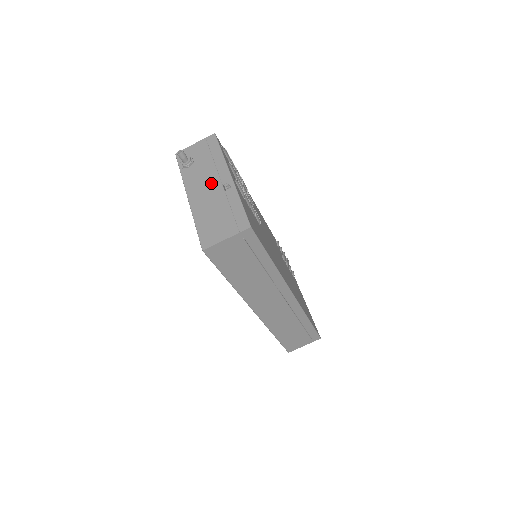
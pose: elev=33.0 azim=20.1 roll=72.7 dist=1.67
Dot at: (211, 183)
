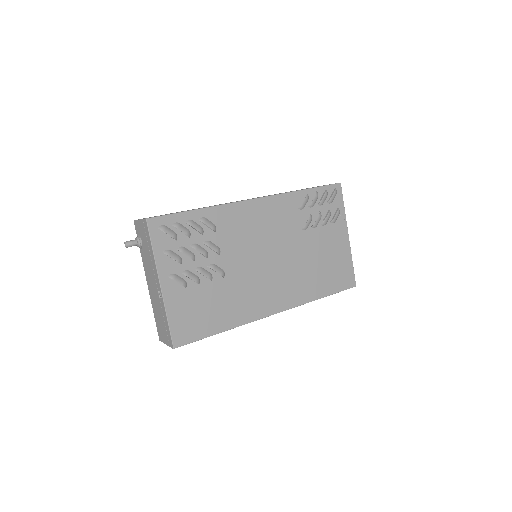
Dot at: (153, 281)
